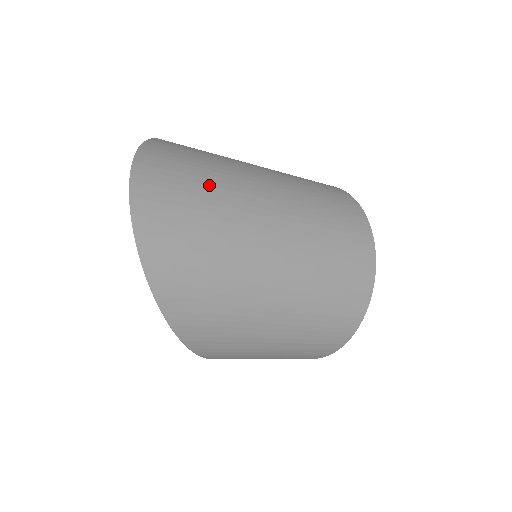
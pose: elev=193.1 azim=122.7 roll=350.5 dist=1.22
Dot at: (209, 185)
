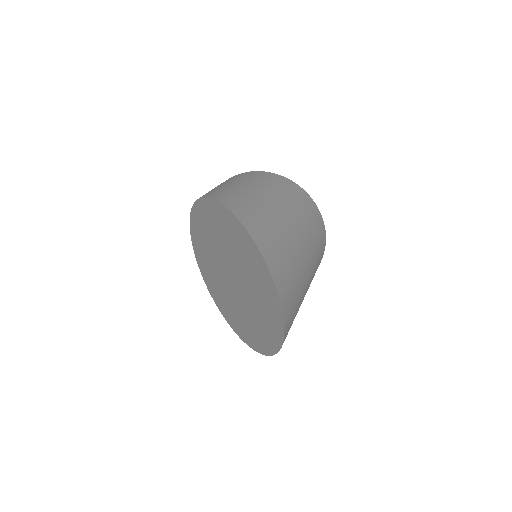
Dot at: (294, 270)
